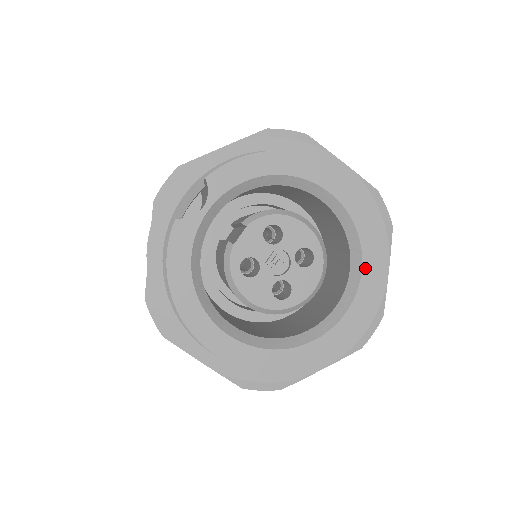
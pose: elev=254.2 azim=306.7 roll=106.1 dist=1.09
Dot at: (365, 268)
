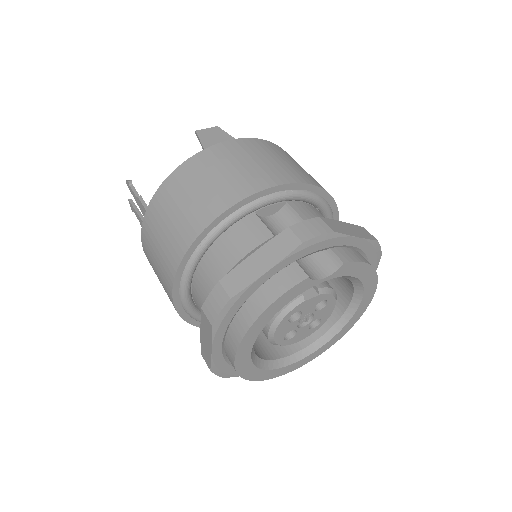
Dot at: (326, 344)
